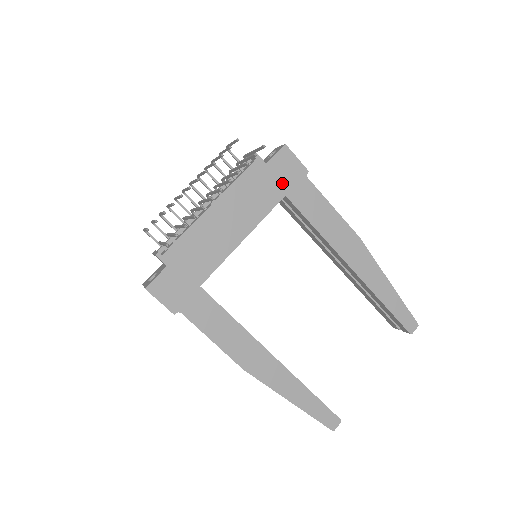
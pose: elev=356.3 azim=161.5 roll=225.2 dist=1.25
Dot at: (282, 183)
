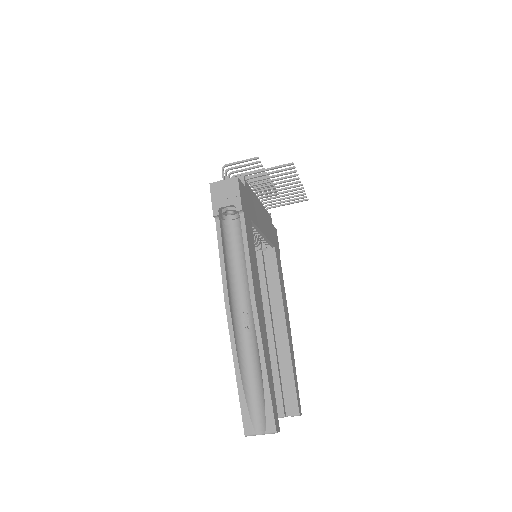
Dot at: (275, 240)
